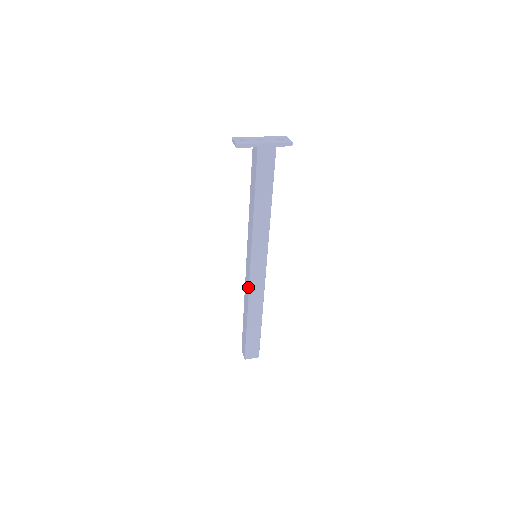
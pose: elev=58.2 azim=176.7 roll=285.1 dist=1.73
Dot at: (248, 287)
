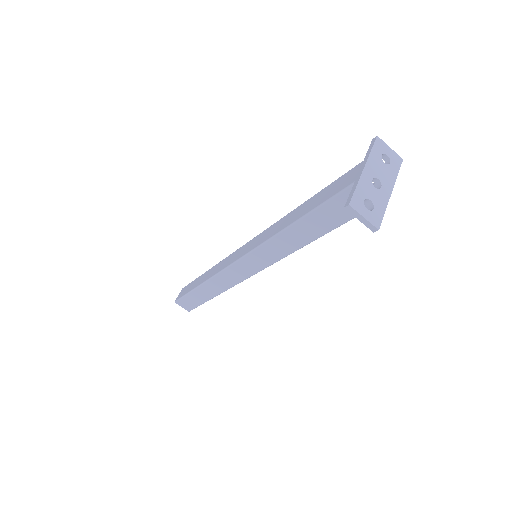
Dot at: (236, 282)
